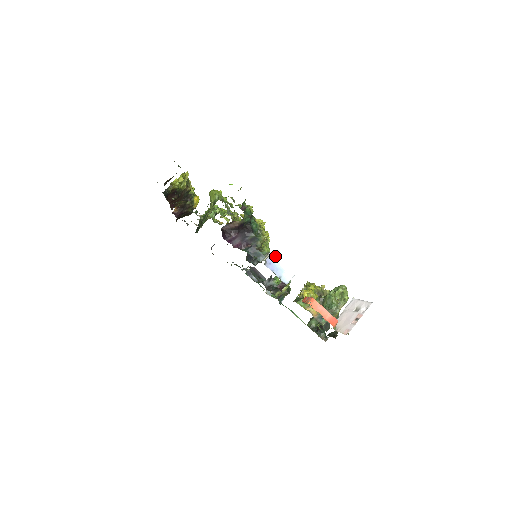
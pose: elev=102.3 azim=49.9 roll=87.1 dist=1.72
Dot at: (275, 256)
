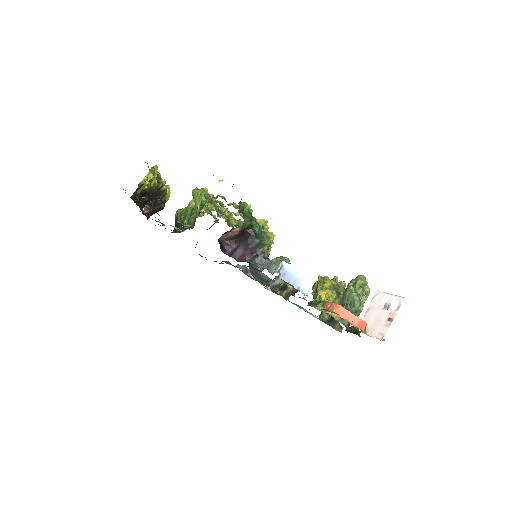
Dot at: (289, 264)
